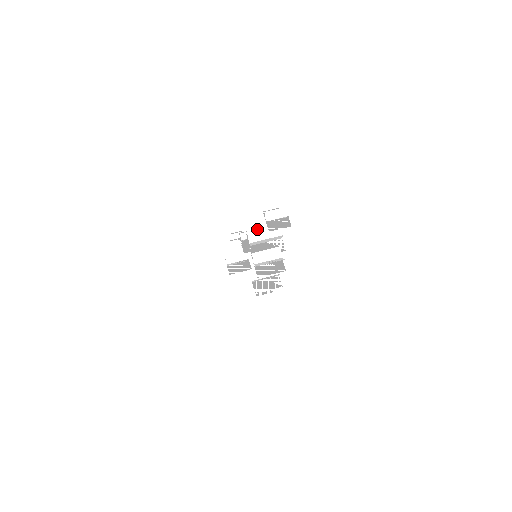
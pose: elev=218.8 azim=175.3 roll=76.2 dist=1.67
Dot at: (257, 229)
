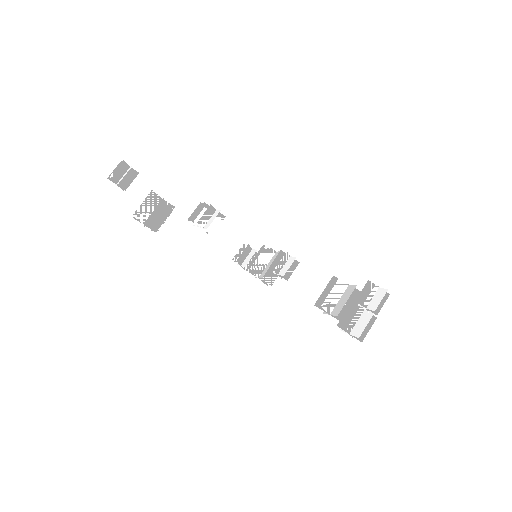
Dot at: (343, 306)
